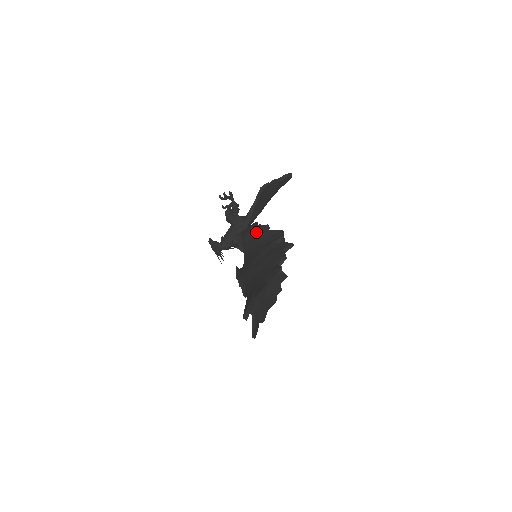
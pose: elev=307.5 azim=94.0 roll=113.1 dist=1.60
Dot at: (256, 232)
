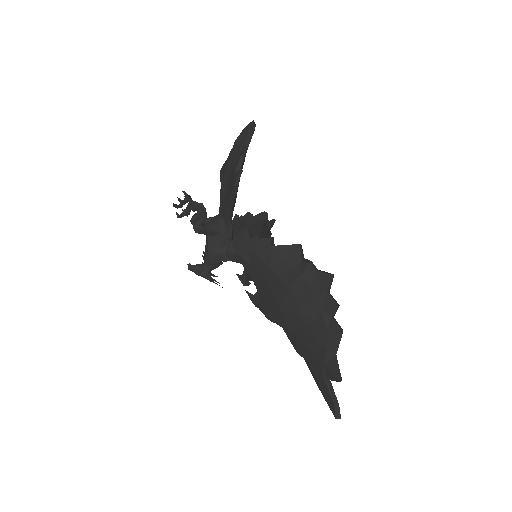
Dot at: (259, 251)
